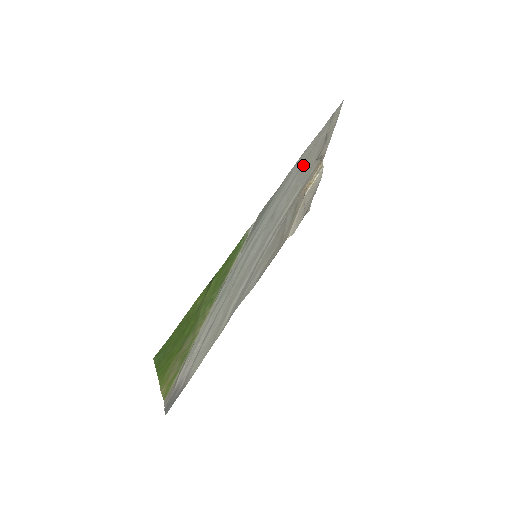
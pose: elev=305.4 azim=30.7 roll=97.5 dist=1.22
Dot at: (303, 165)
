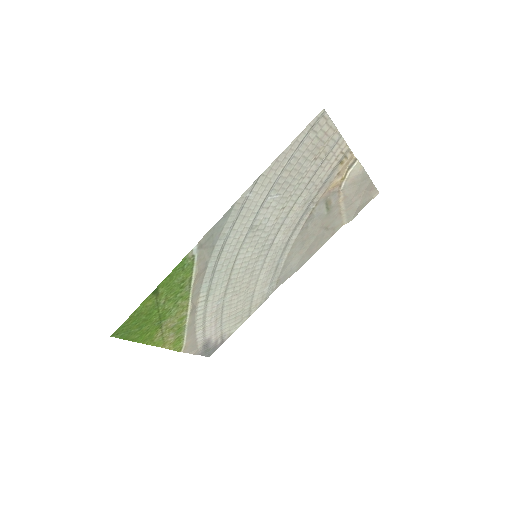
Dot at: (280, 181)
